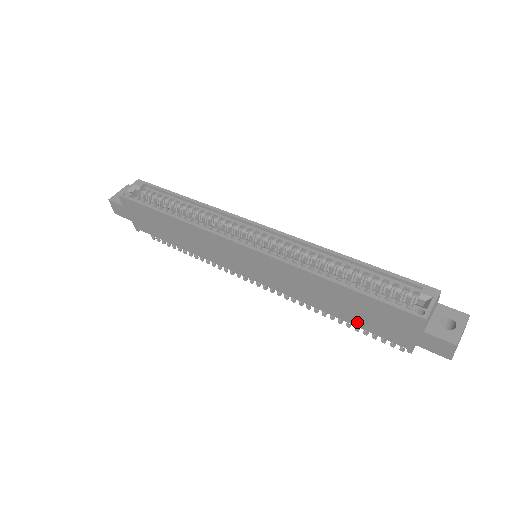
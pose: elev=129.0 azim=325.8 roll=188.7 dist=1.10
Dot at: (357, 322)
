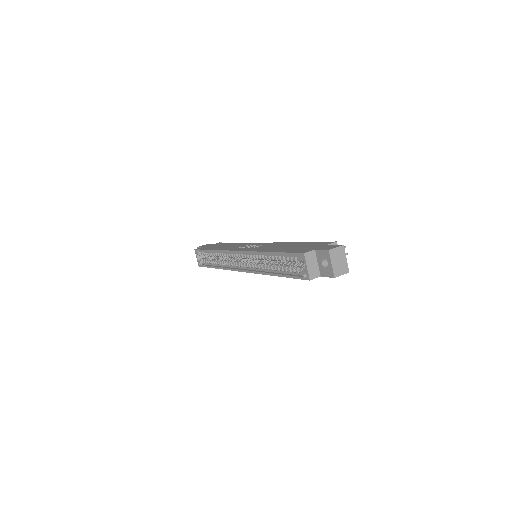
Dot at: occluded
